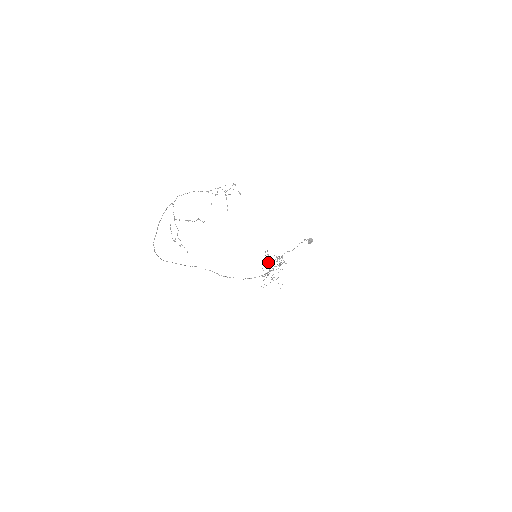
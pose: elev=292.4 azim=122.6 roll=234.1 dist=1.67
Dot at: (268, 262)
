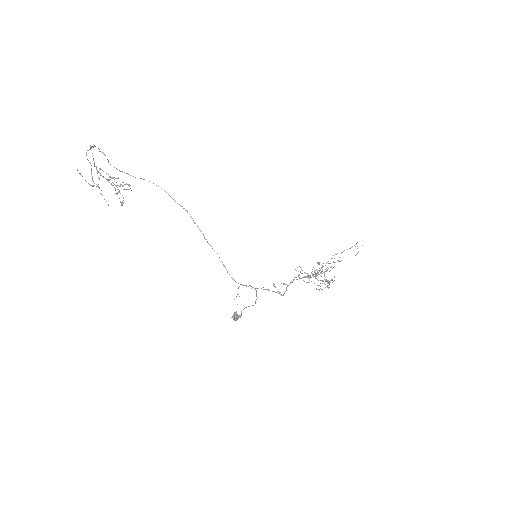
Dot at: occluded
